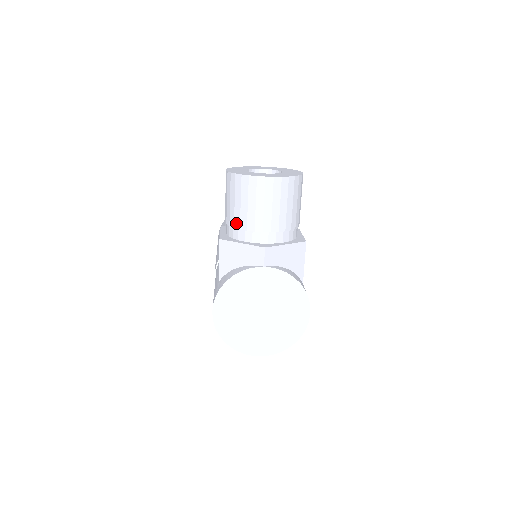
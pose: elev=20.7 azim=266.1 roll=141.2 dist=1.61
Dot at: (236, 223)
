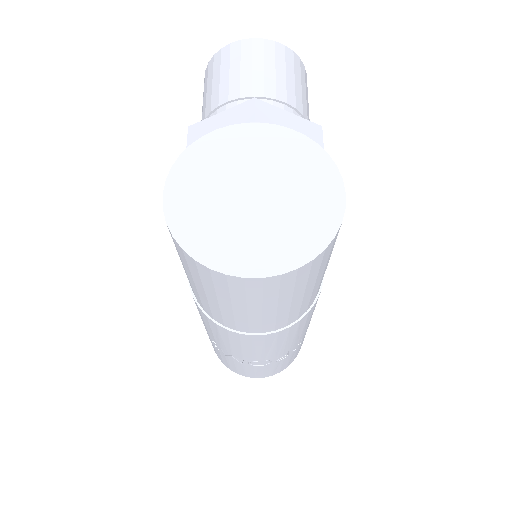
Dot at: (213, 104)
